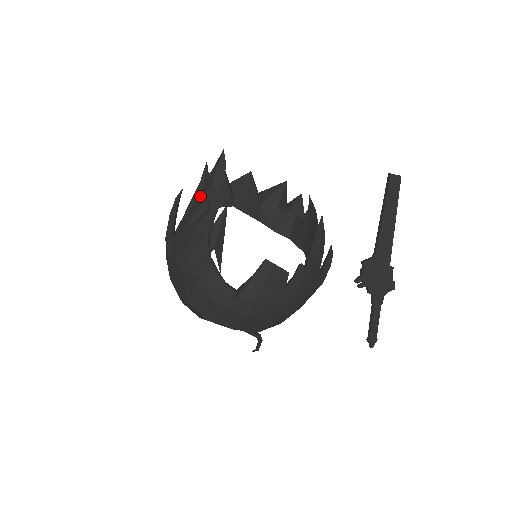
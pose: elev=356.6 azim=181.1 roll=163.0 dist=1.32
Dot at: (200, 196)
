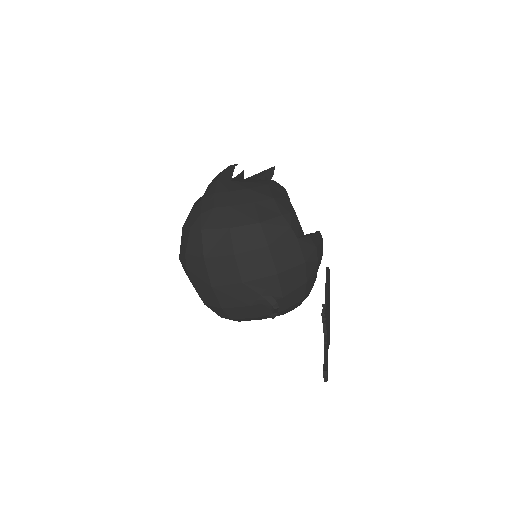
Dot at: (247, 179)
